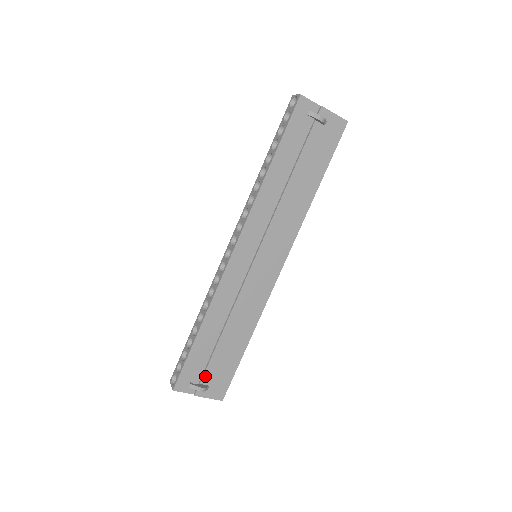
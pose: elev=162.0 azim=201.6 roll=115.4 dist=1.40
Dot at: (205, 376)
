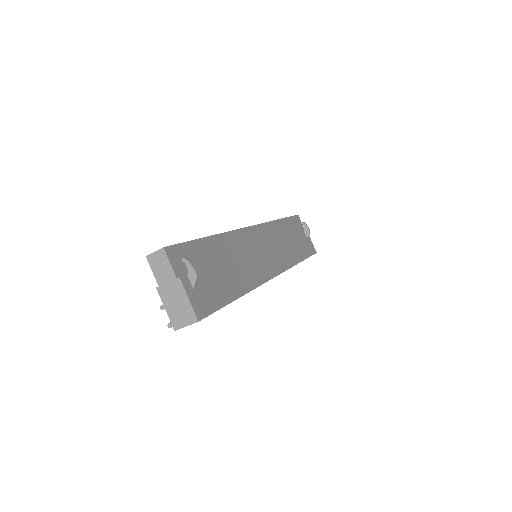
Dot at: occluded
